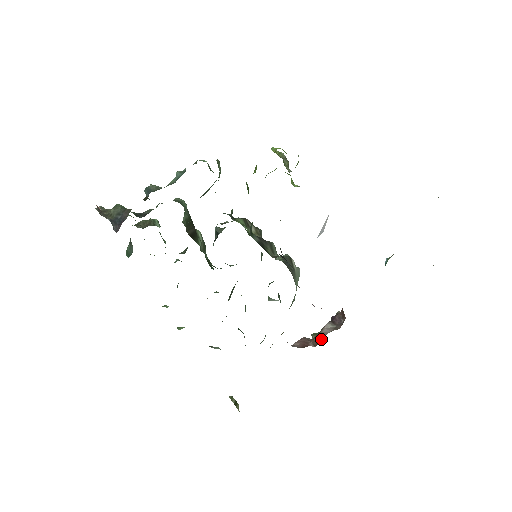
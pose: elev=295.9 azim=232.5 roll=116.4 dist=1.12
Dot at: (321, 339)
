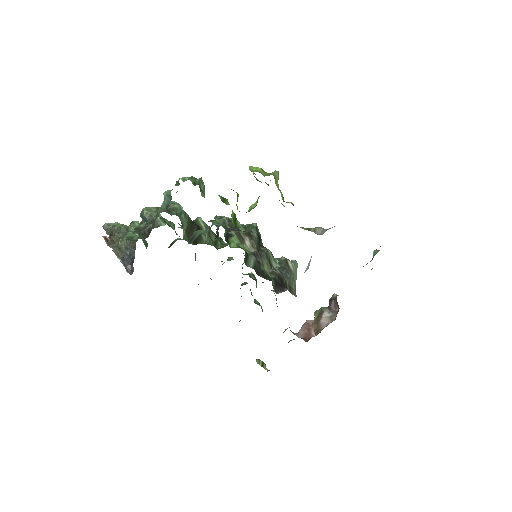
Dot at: (320, 331)
